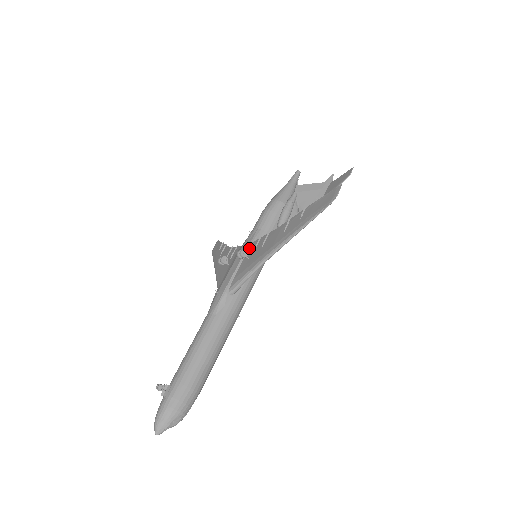
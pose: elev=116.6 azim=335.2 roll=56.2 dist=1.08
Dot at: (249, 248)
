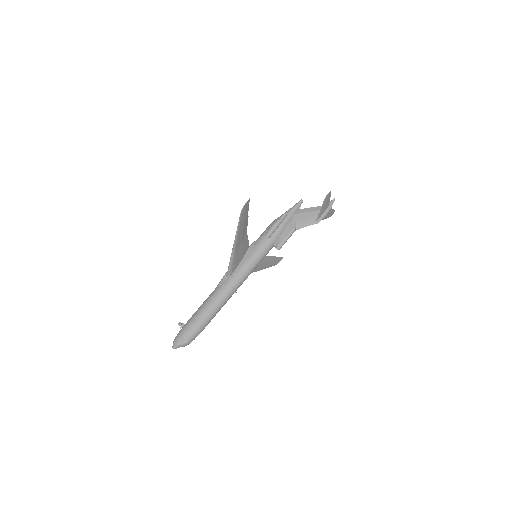
Dot at: (246, 250)
